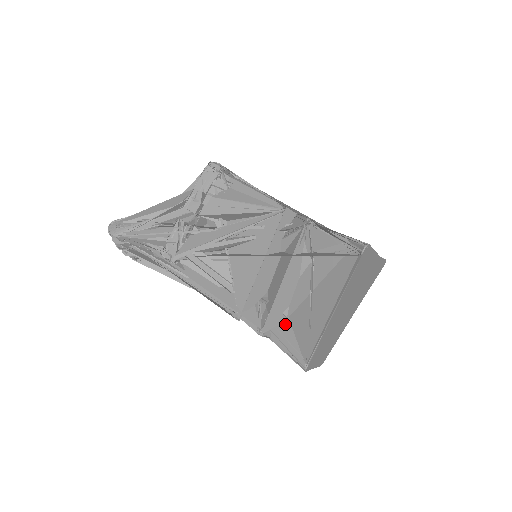
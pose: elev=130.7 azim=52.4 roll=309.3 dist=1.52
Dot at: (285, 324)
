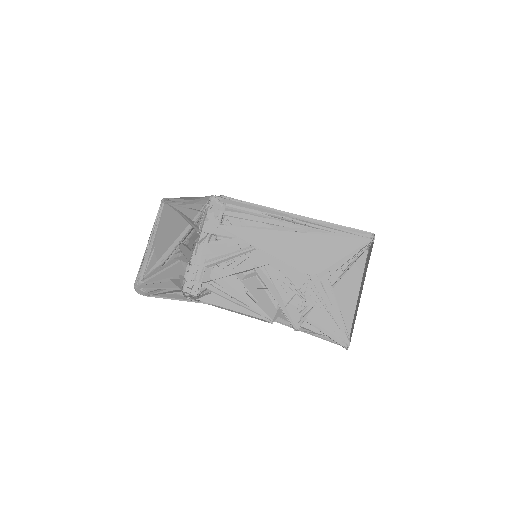
Dot at: occluded
